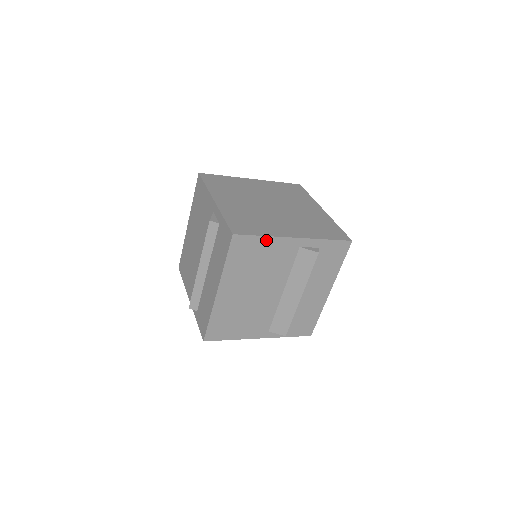
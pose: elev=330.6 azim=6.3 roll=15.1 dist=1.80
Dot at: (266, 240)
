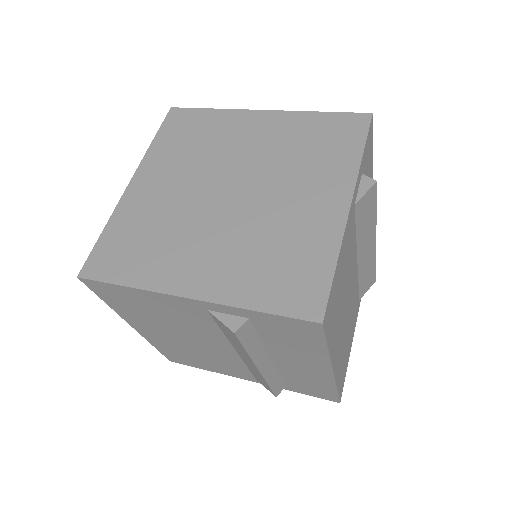
Dot at: (137, 291)
